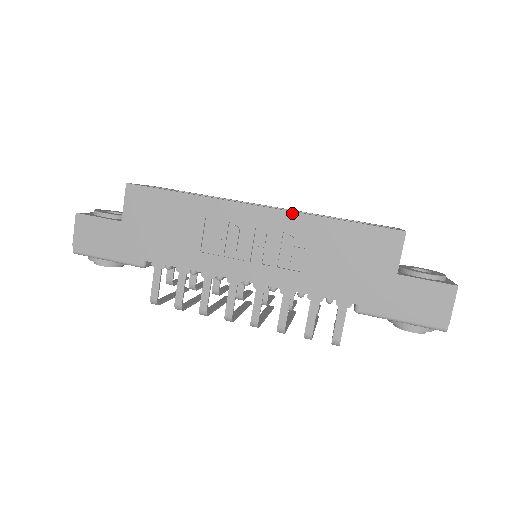
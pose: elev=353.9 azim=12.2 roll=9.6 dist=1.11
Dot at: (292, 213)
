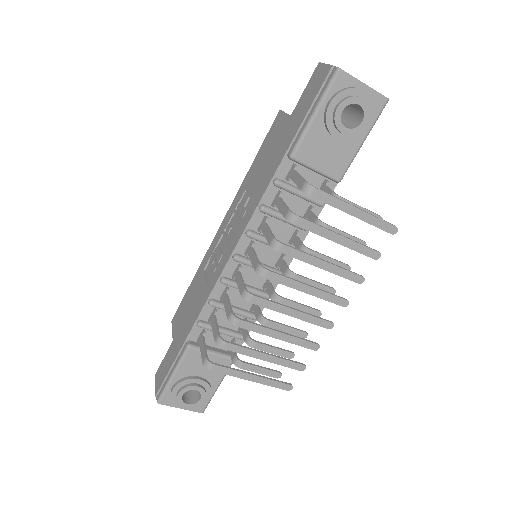
Dot at: (234, 199)
